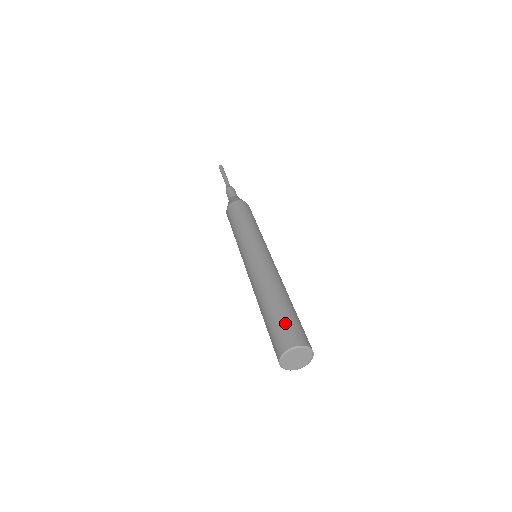
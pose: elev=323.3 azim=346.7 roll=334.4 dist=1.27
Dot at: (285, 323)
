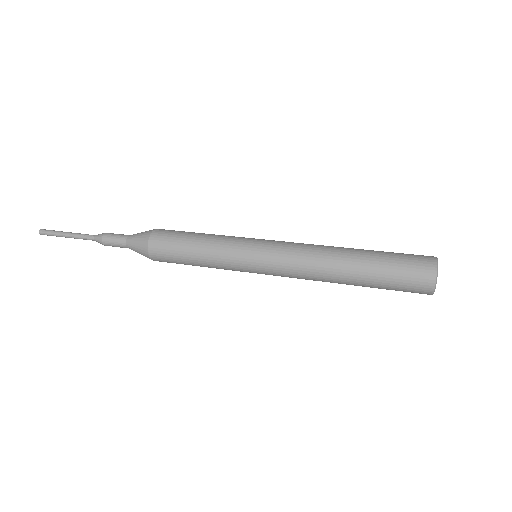
Dot at: (400, 253)
